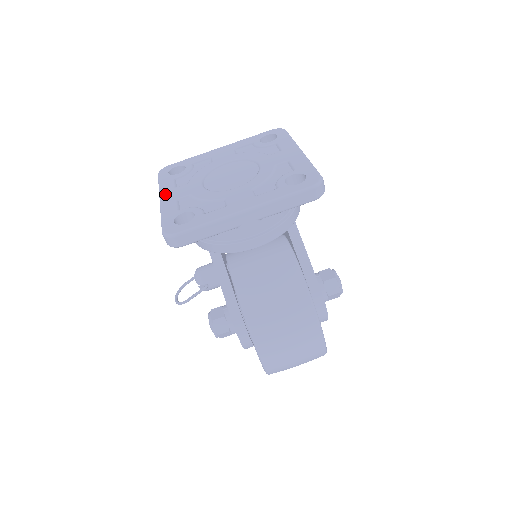
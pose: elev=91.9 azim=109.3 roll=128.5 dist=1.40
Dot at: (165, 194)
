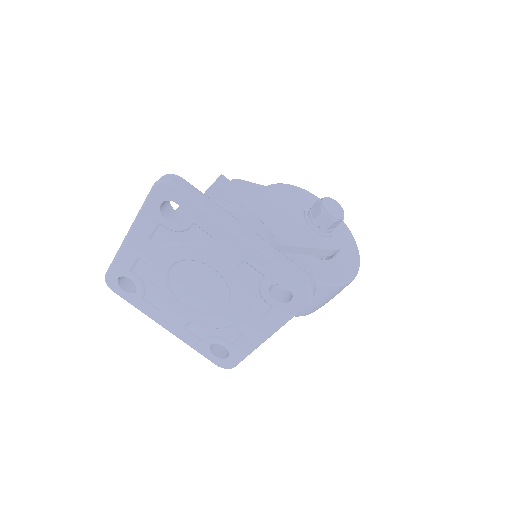
Dot at: (162, 323)
